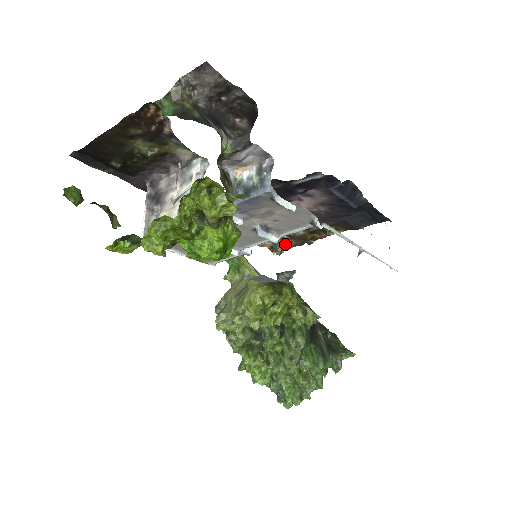
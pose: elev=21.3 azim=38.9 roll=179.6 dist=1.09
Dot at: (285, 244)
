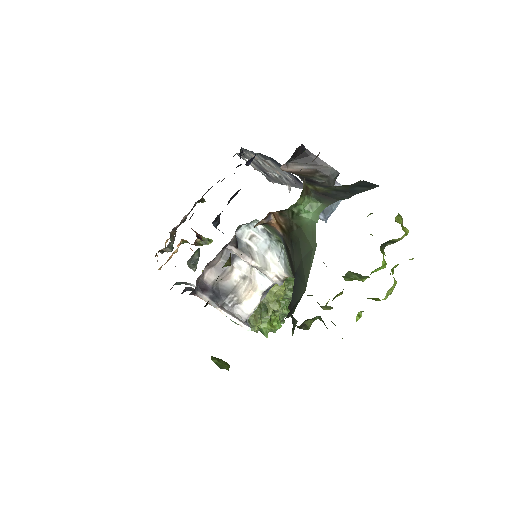
Dot at: occluded
